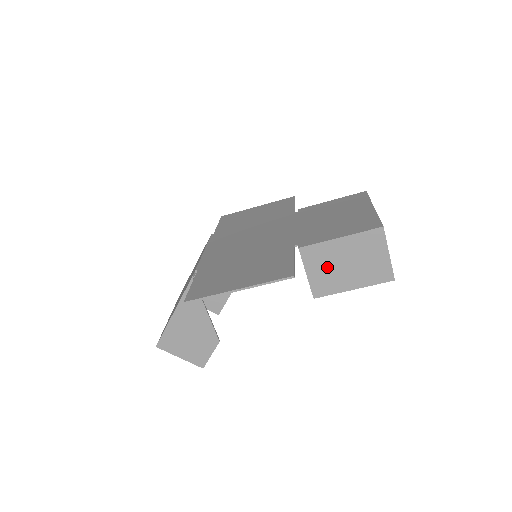
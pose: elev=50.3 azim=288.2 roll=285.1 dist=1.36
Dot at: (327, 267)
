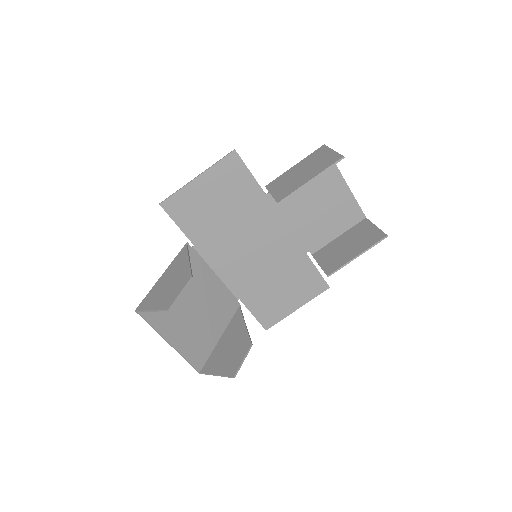
Dot at: (287, 182)
